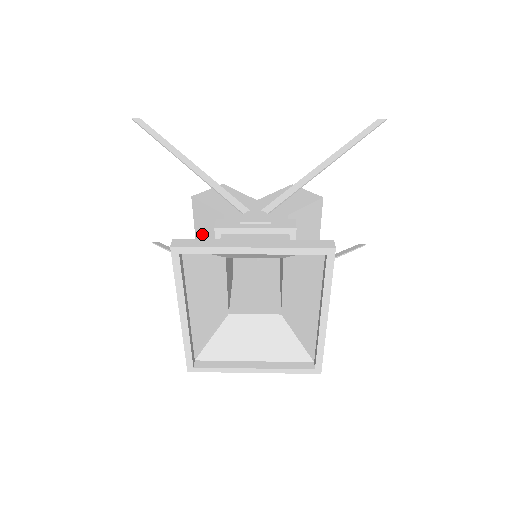
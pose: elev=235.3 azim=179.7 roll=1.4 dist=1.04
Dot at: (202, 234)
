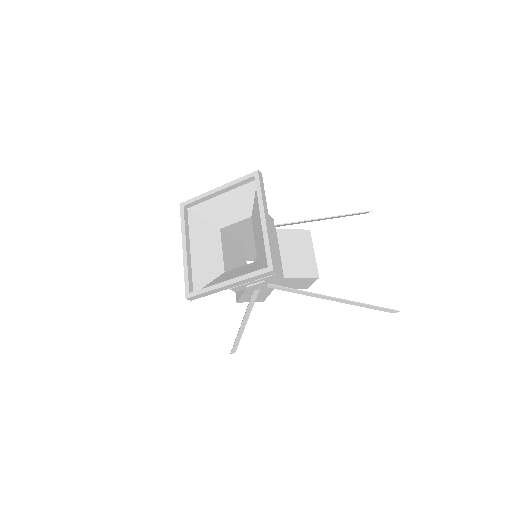
Dot at: occluded
